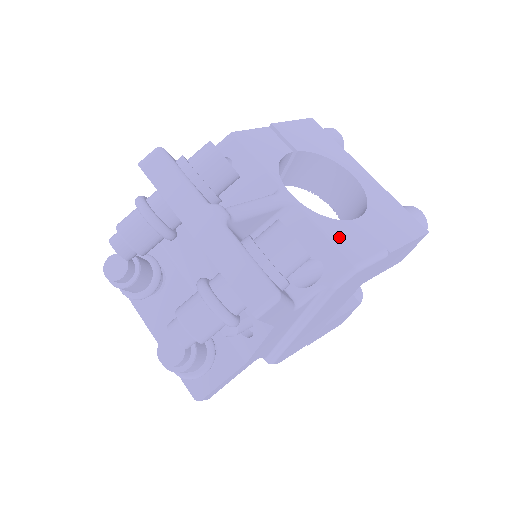
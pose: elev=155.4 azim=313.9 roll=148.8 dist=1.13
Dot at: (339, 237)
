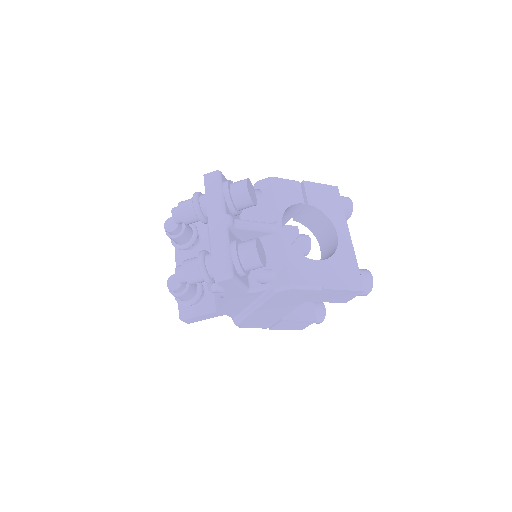
Dot at: (295, 265)
